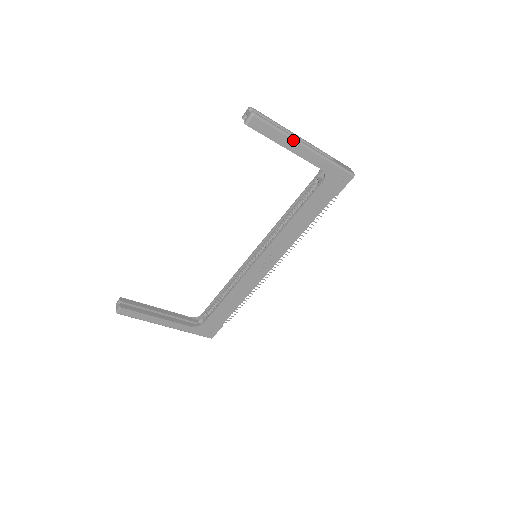
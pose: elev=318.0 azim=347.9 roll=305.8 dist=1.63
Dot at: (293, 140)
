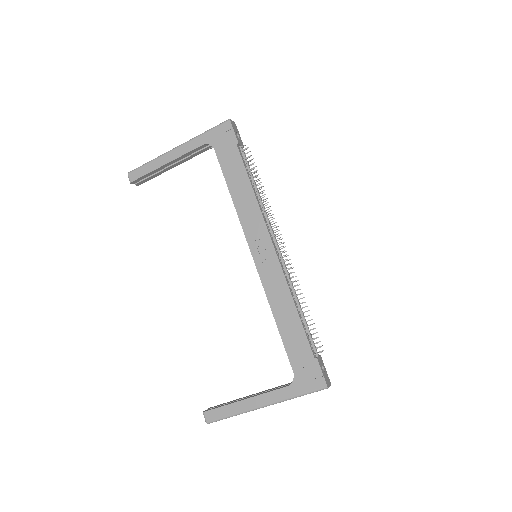
Dot at: (163, 156)
